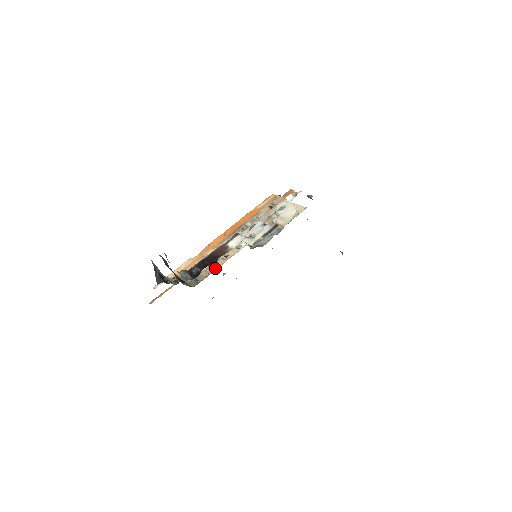
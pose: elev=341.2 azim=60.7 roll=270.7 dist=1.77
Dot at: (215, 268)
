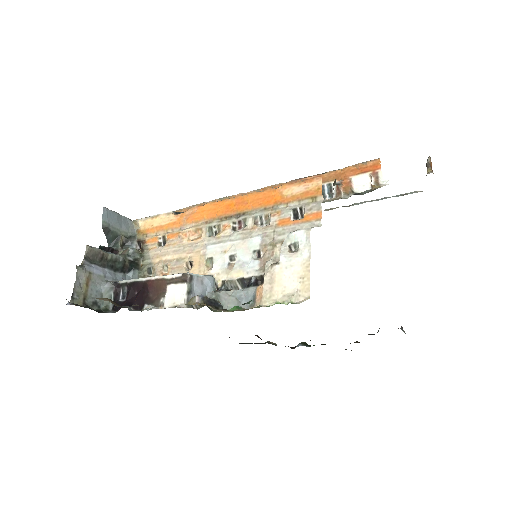
Dot at: occluded
